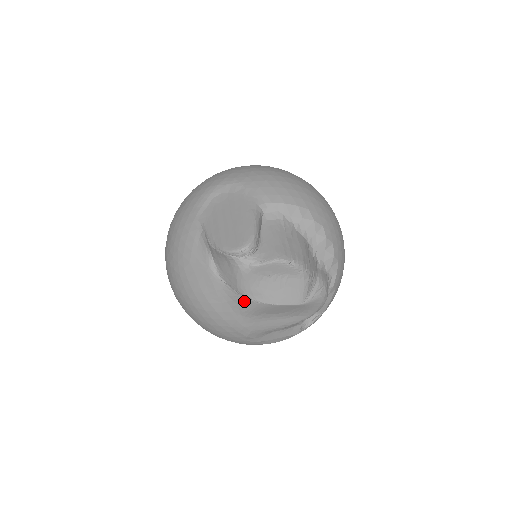
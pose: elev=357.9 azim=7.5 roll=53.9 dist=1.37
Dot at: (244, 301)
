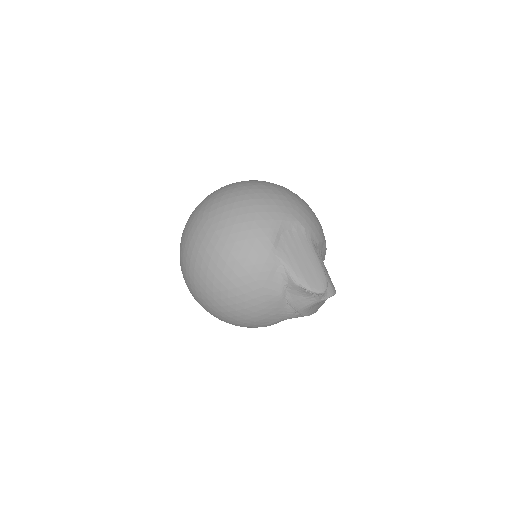
Dot at: (295, 315)
